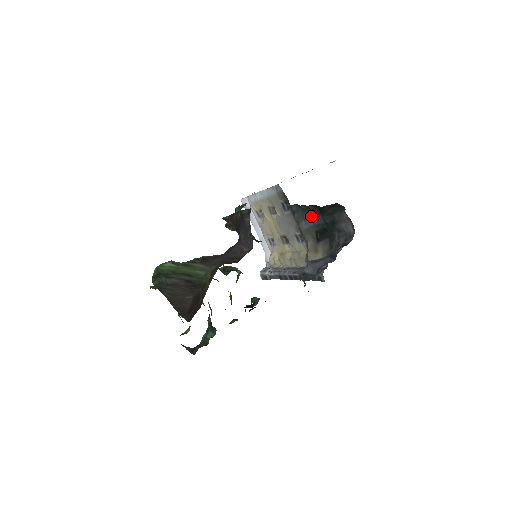
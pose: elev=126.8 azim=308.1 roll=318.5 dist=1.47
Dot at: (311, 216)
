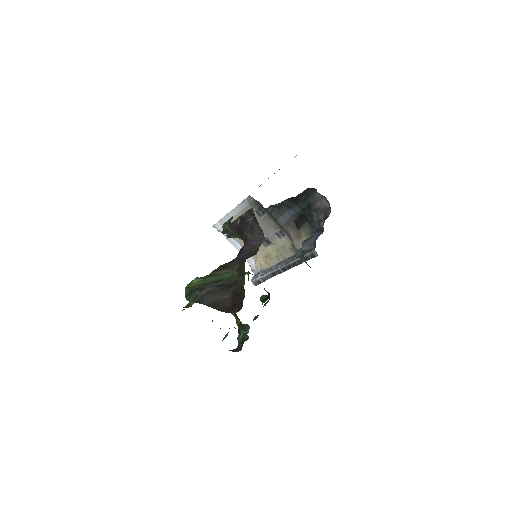
Dot at: (287, 210)
